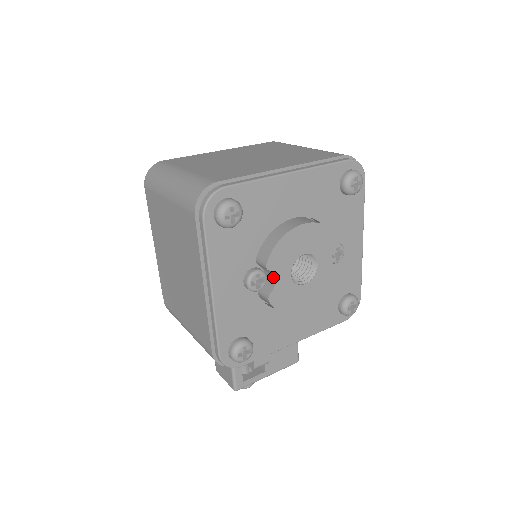
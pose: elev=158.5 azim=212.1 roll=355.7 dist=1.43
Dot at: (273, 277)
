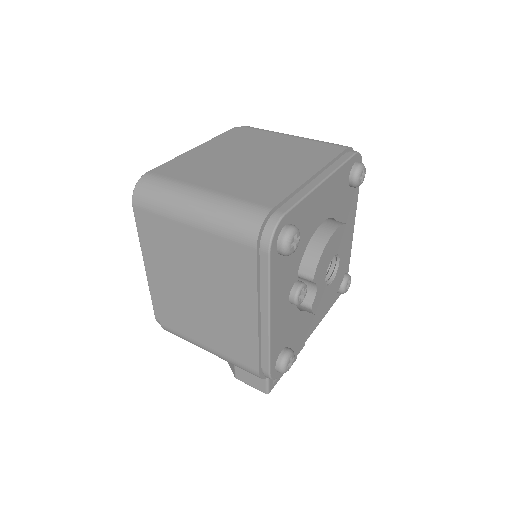
Dot at: (314, 287)
